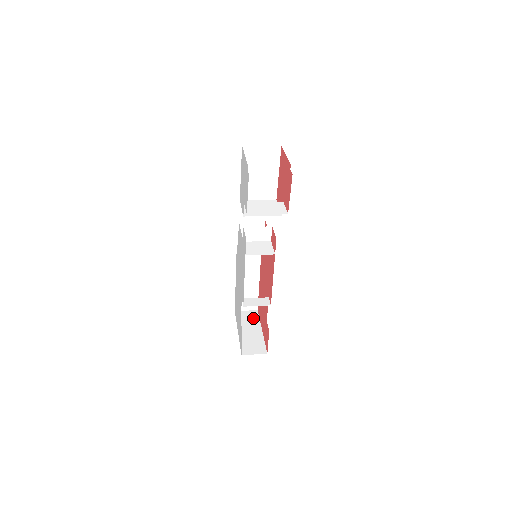
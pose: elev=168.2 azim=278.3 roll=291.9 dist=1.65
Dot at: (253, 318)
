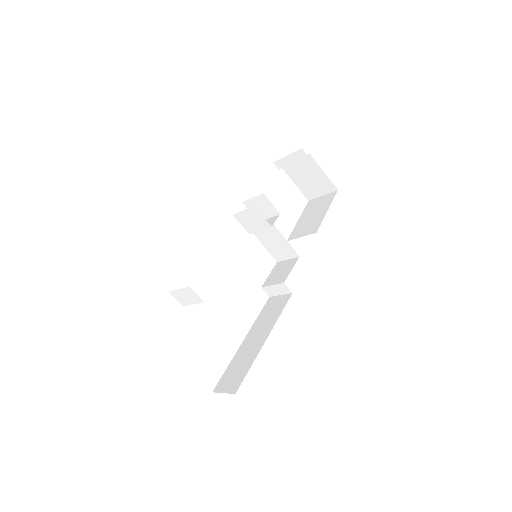
Dot at: occluded
